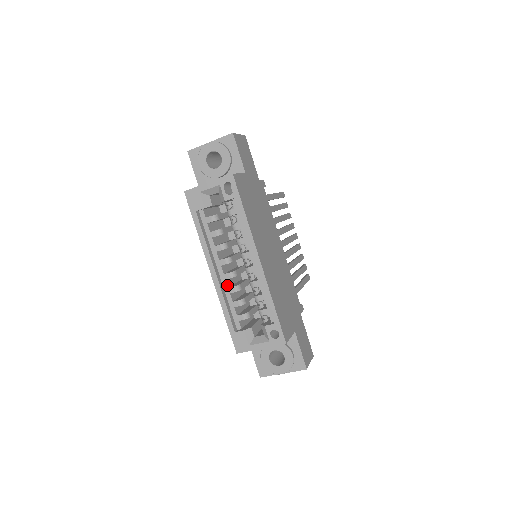
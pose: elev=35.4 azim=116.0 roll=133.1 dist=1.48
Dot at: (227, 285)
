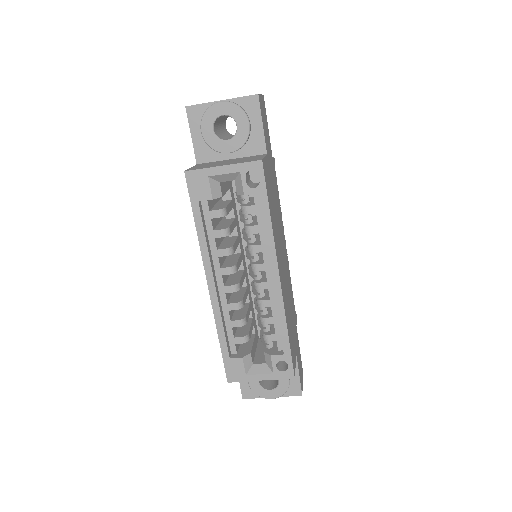
Dot at: (226, 300)
